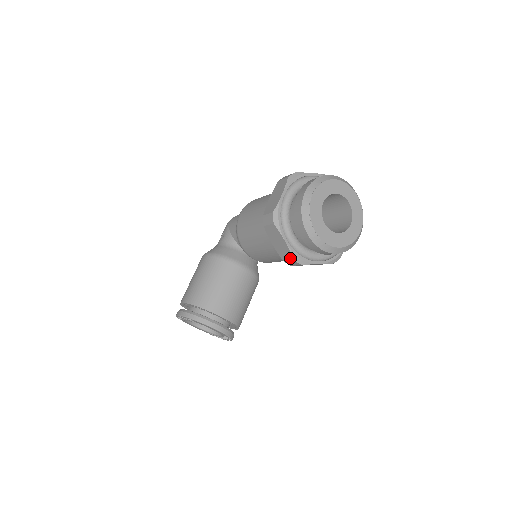
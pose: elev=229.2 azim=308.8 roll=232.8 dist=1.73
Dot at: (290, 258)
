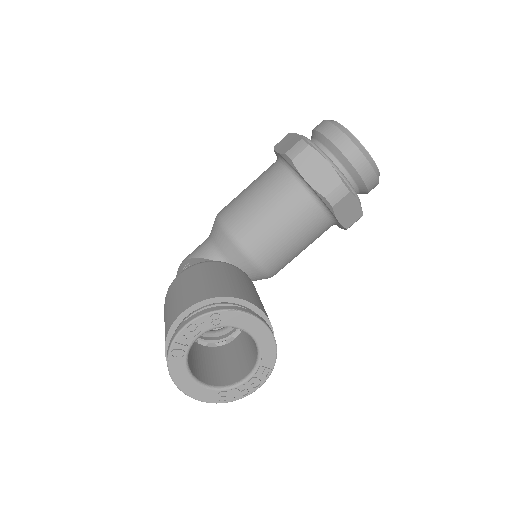
Dot at: (337, 183)
